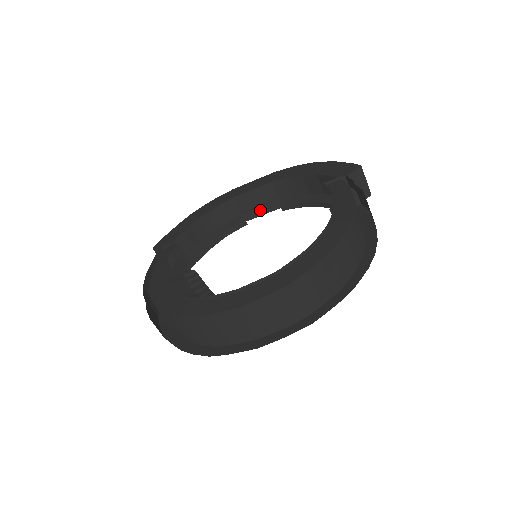
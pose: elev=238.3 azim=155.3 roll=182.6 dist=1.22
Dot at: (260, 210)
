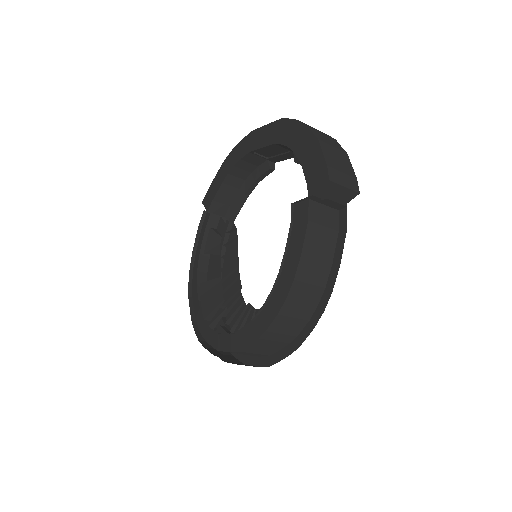
Dot at: (281, 157)
